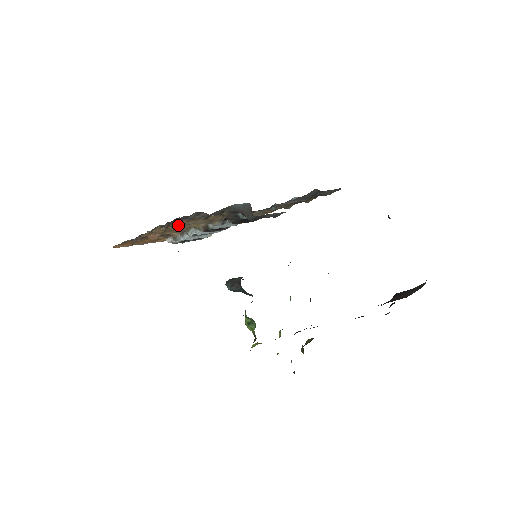
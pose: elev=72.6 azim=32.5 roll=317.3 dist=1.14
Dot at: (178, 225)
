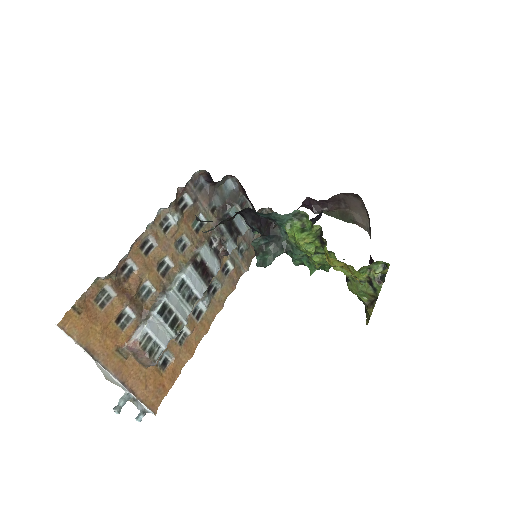
Dot at: (180, 214)
